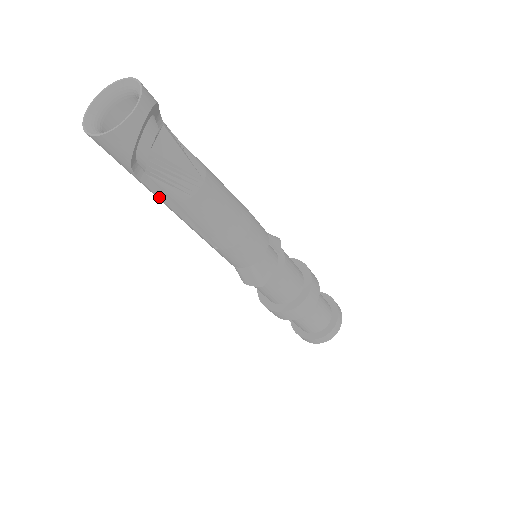
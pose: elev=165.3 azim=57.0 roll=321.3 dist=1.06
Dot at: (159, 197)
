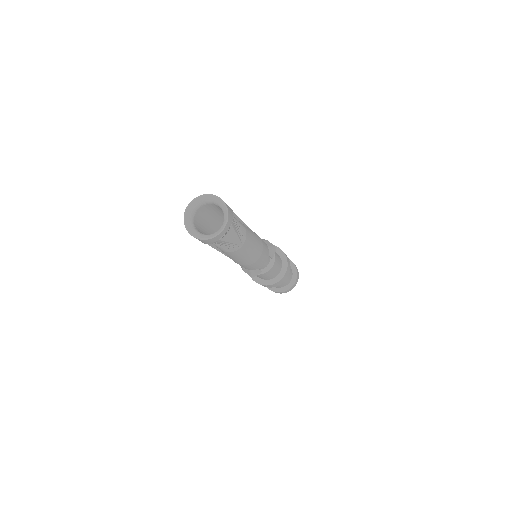
Dot at: (212, 246)
